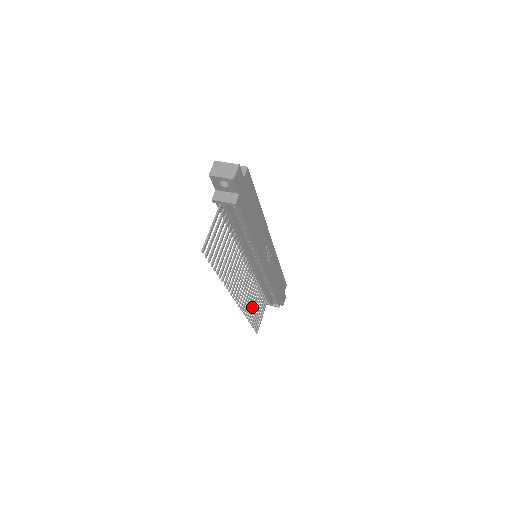
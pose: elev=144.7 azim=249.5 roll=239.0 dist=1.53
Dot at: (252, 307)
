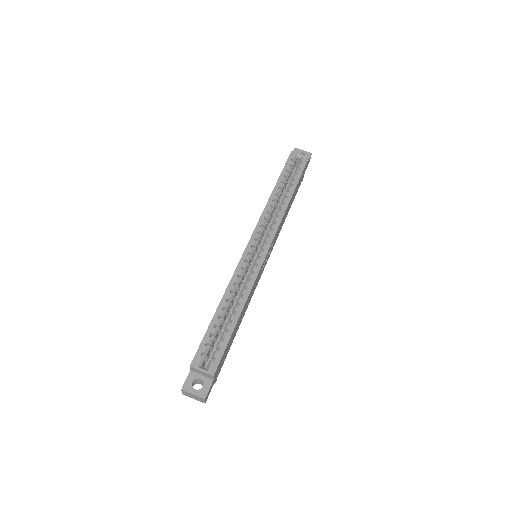
Dot at: occluded
